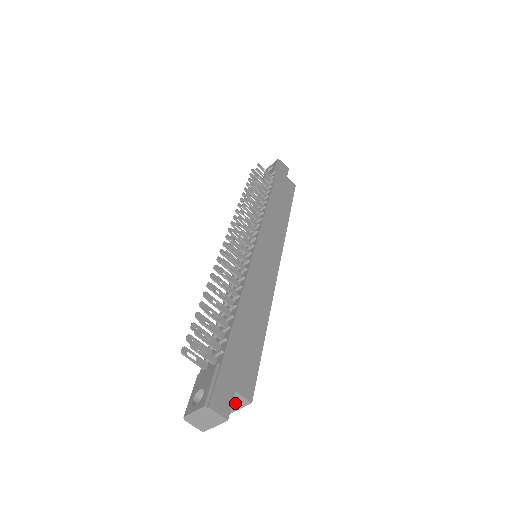
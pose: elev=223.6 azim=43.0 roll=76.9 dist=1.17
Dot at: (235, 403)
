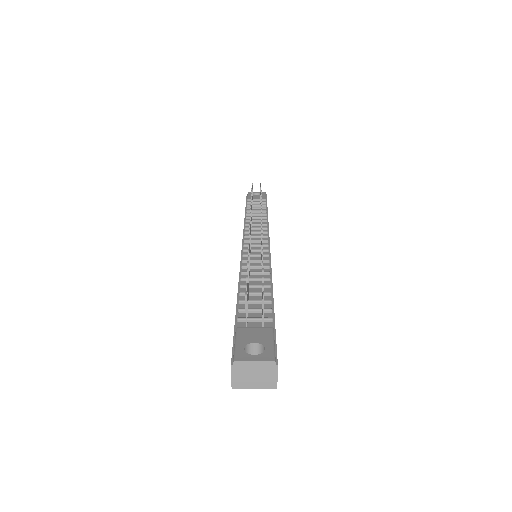
Dot at: occluded
